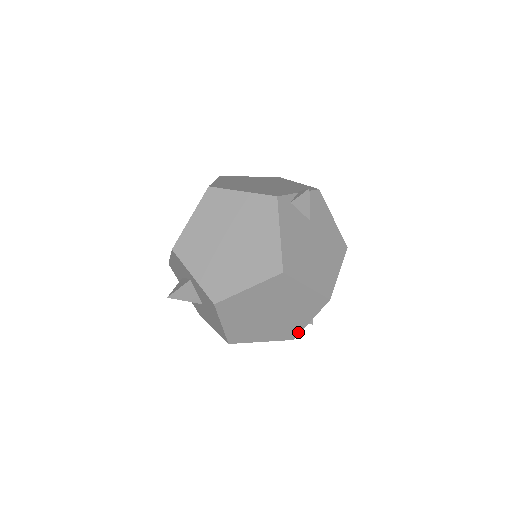
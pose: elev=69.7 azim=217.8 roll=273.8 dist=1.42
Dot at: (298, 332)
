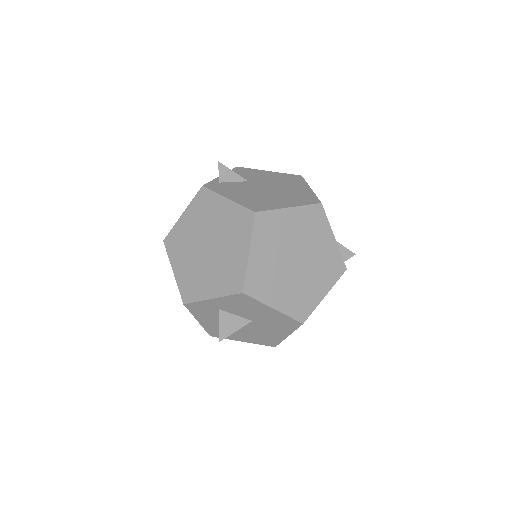
Dot at: (340, 258)
